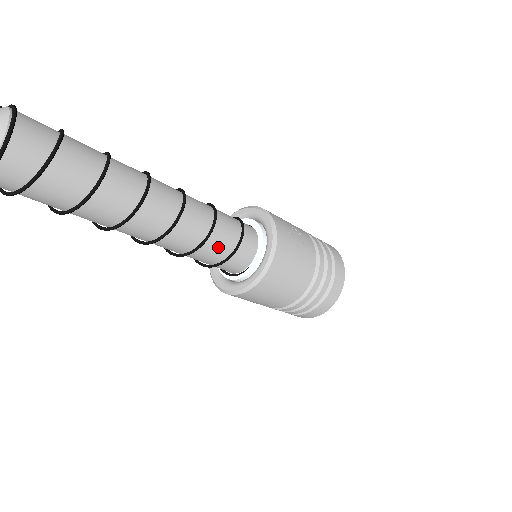
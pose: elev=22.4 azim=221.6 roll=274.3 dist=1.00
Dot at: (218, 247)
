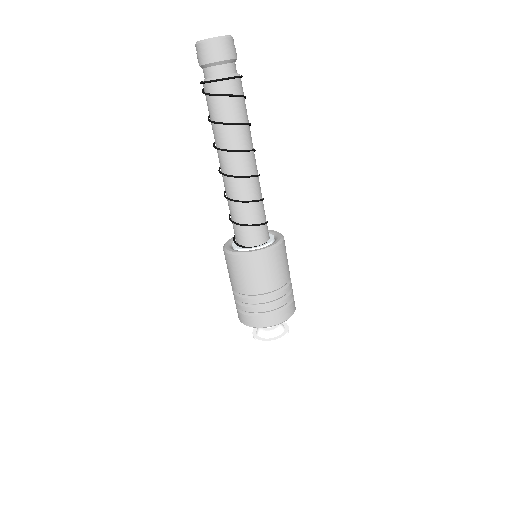
Dot at: (263, 212)
